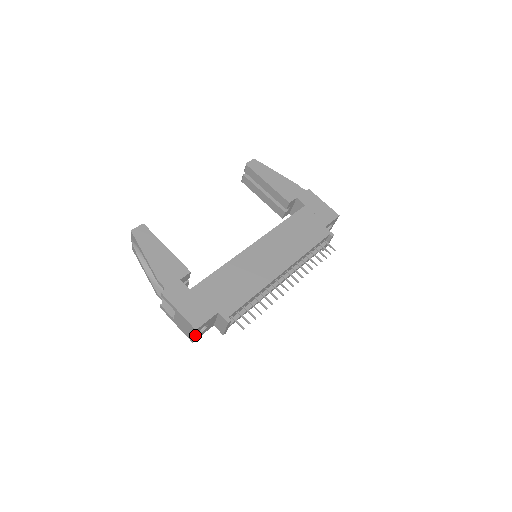
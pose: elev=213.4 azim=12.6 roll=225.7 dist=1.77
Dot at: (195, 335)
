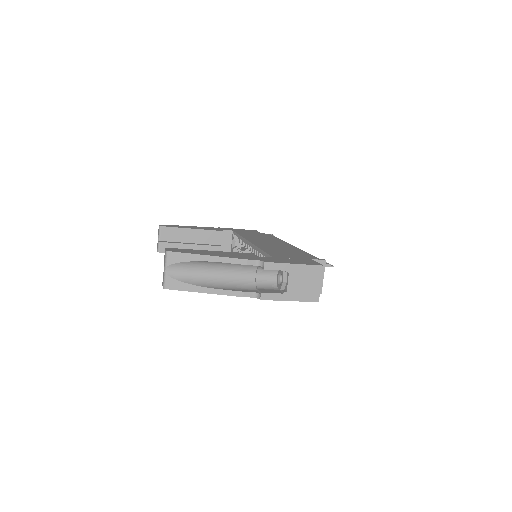
Dot at: (320, 283)
